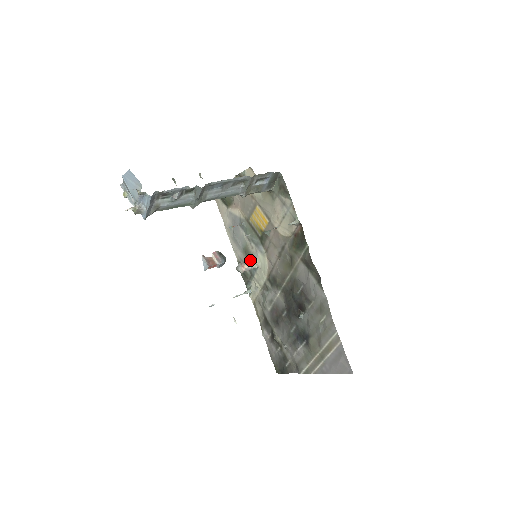
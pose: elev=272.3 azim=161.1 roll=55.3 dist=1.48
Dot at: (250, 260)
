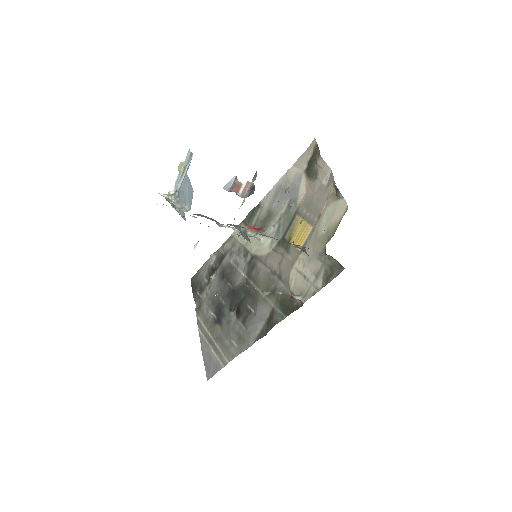
Dot at: (259, 231)
